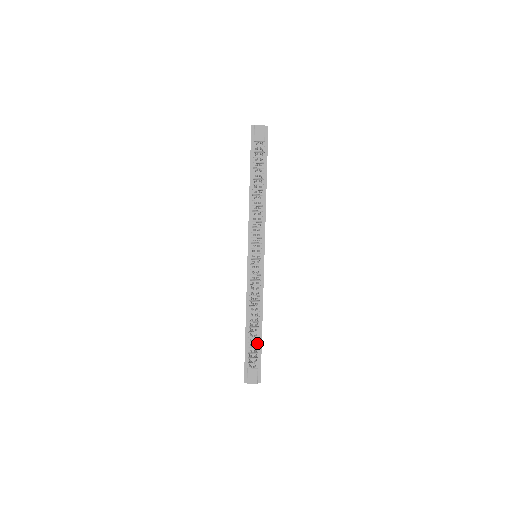
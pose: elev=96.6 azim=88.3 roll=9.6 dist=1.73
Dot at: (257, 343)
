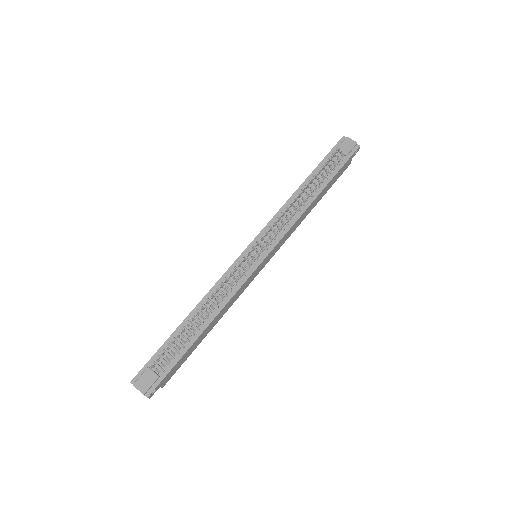
Dot at: (182, 346)
